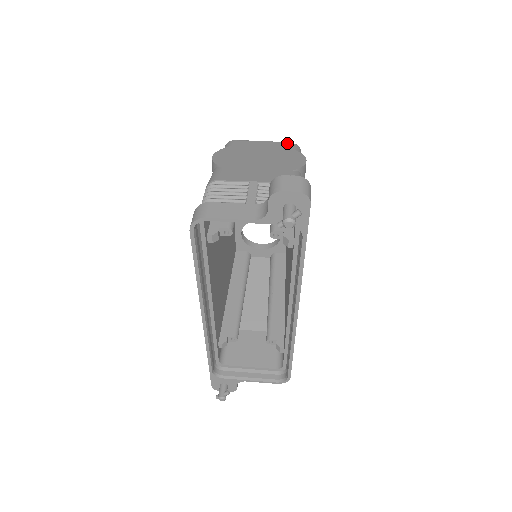
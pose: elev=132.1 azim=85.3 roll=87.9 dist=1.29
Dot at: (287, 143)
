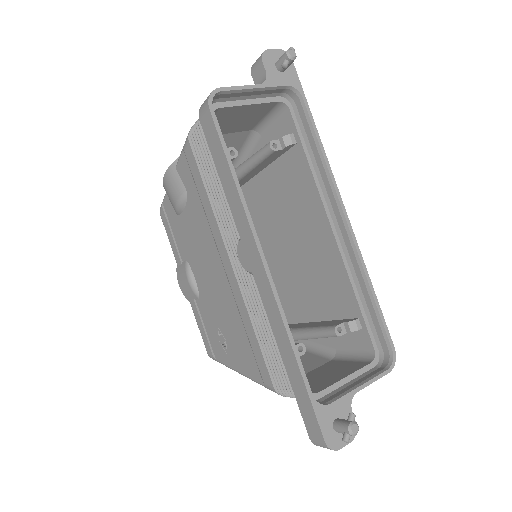
Dot at: occluded
